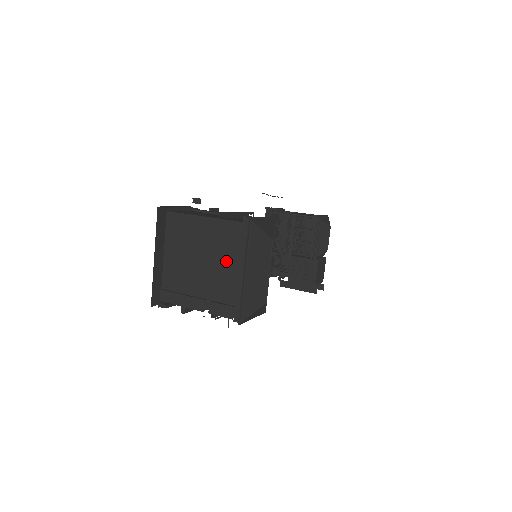
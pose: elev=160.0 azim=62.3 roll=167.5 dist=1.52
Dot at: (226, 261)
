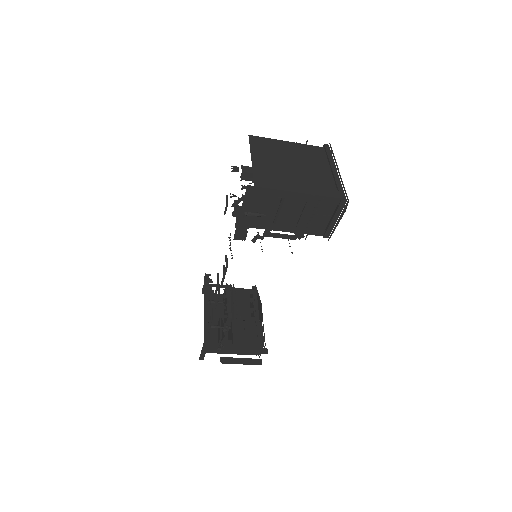
Dot at: (317, 166)
